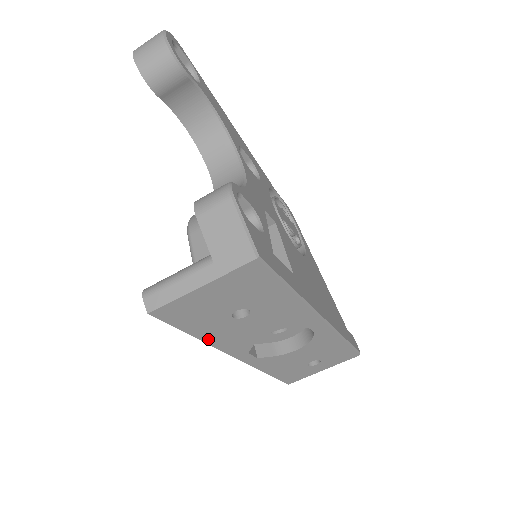
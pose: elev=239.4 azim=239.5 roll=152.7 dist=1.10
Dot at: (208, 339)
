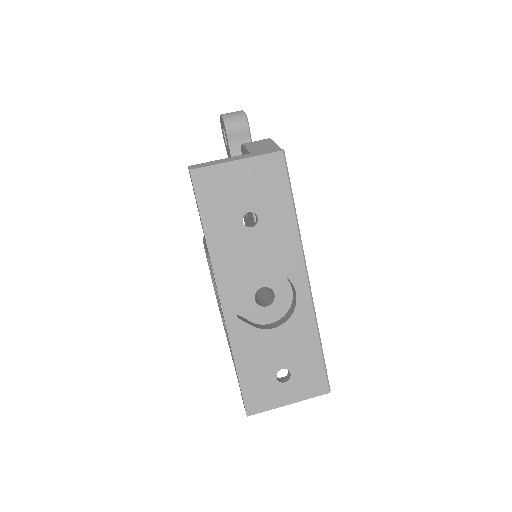
Dot at: (212, 245)
